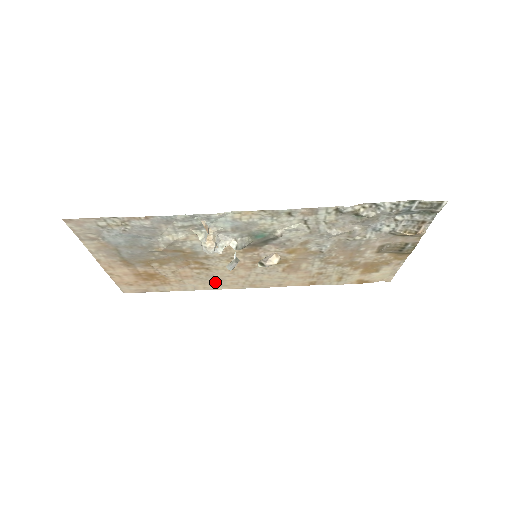
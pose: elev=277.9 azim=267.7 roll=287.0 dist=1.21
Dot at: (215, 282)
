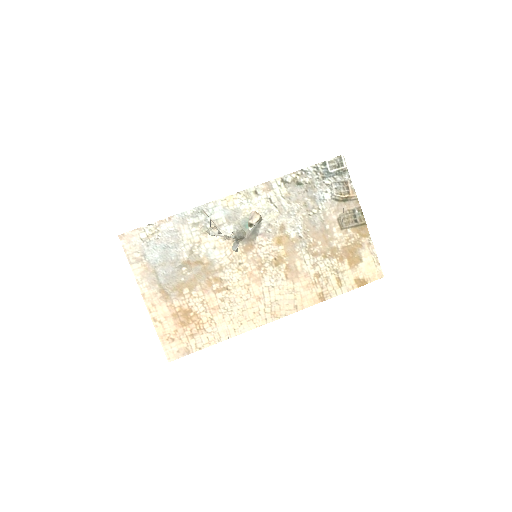
Dot at: (240, 315)
